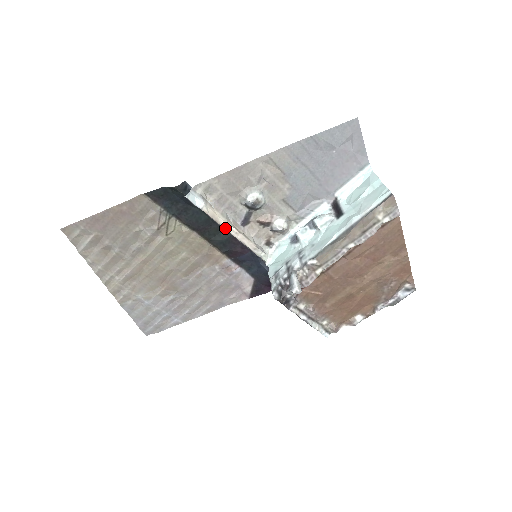
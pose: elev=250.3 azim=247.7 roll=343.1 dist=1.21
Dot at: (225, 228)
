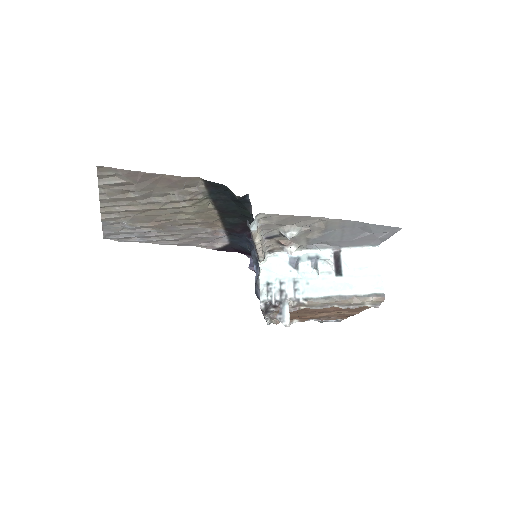
Dot at: (255, 243)
